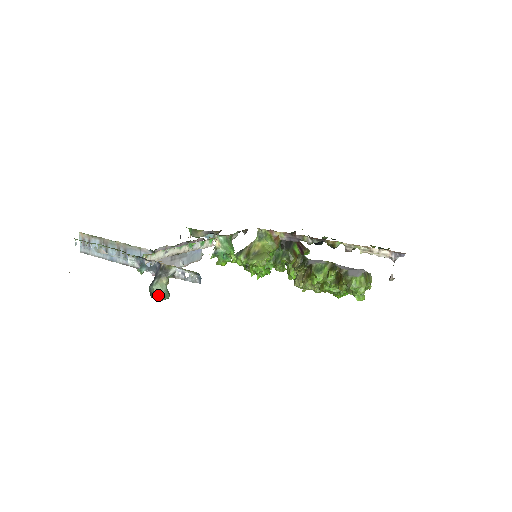
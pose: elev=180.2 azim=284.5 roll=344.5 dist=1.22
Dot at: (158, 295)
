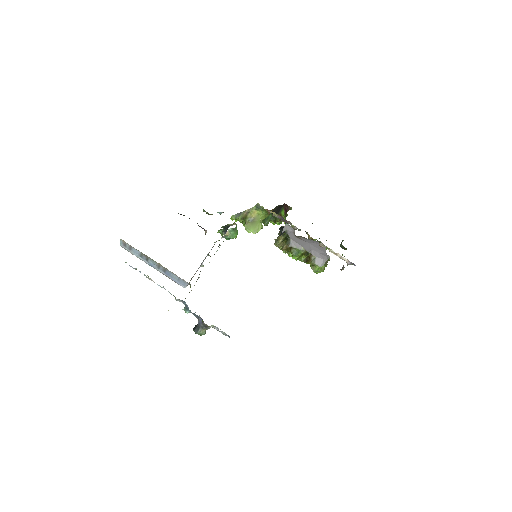
Dot at: (200, 335)
